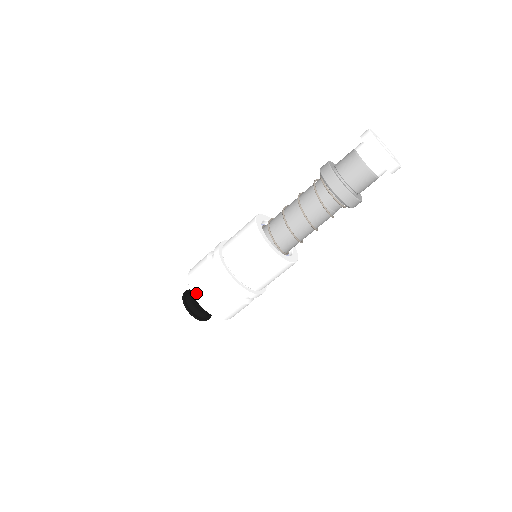
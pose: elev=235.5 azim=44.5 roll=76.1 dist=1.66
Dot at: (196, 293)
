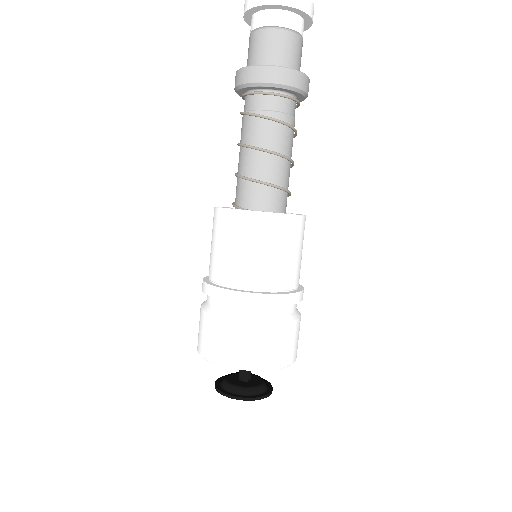
Dot at: occluded
